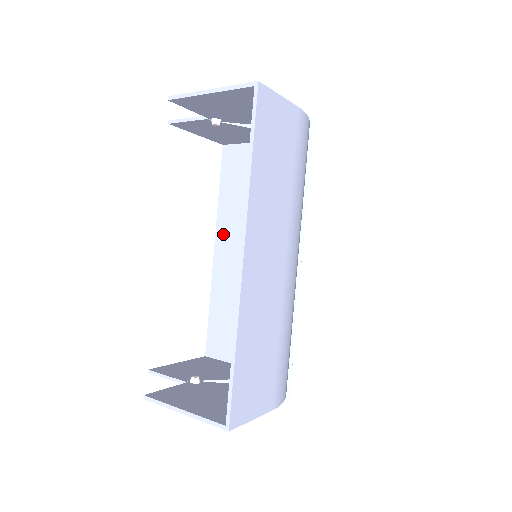
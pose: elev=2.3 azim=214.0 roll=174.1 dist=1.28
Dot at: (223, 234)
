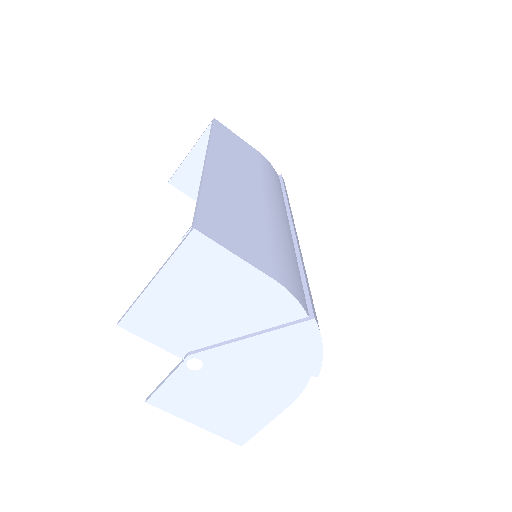
Dot at: occluded
